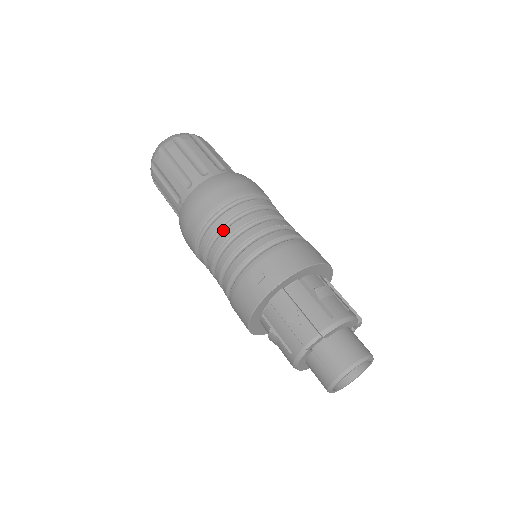
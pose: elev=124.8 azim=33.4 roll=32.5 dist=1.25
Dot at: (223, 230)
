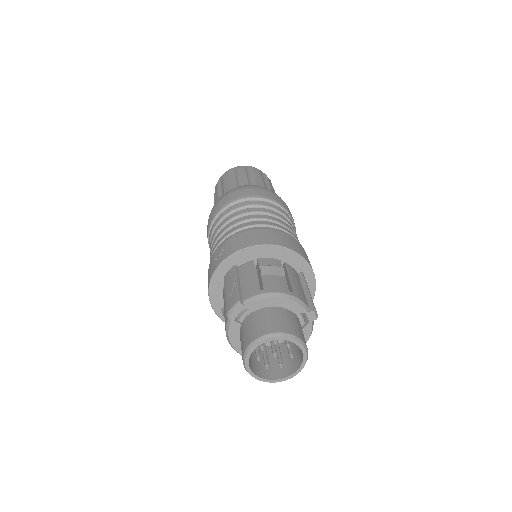
Dot at: occluded
